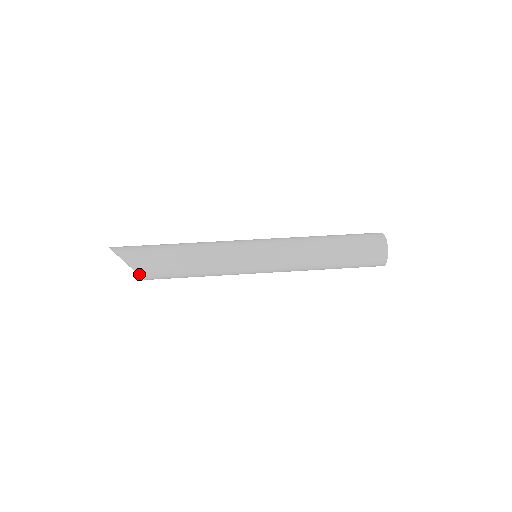
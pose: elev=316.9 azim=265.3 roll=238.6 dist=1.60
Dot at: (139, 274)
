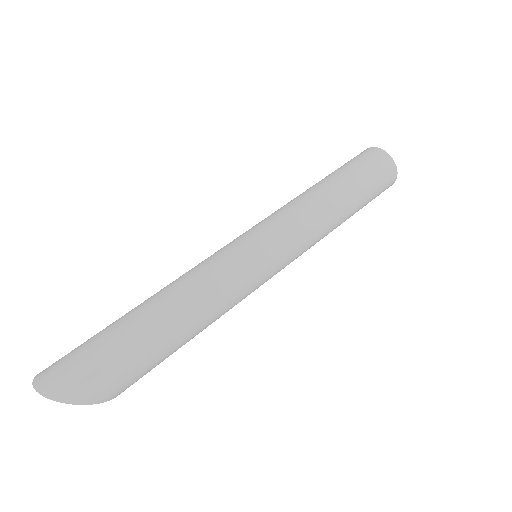
Dot at: occluded
